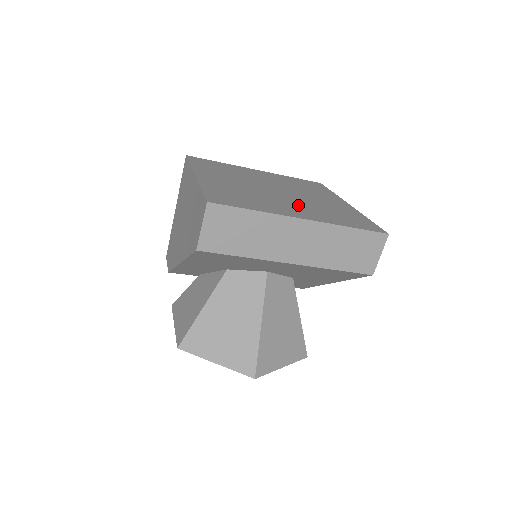
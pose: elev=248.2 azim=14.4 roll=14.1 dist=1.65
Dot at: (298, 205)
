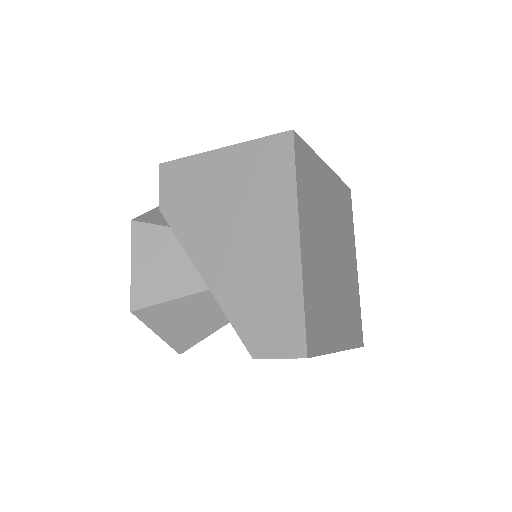
Dot at: (340, 304)
